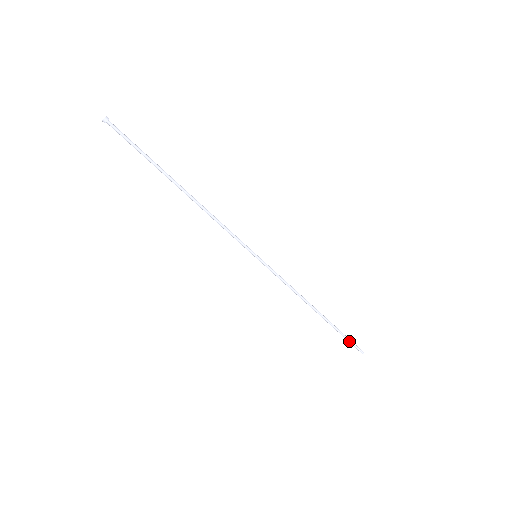
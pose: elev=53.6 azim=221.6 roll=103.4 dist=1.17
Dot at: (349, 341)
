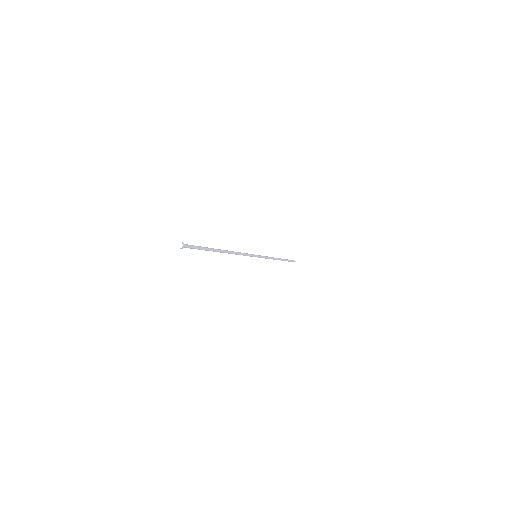
Dot at: occluded
